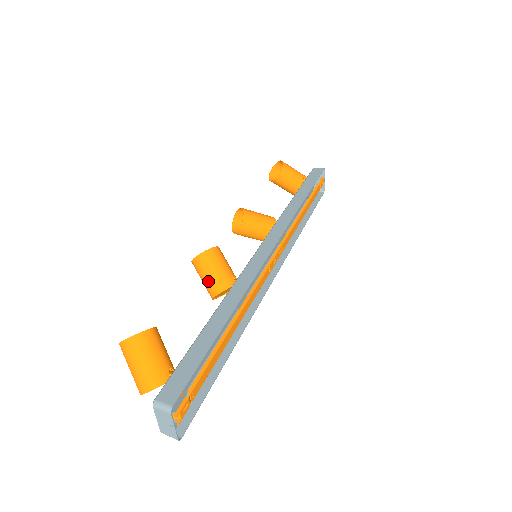
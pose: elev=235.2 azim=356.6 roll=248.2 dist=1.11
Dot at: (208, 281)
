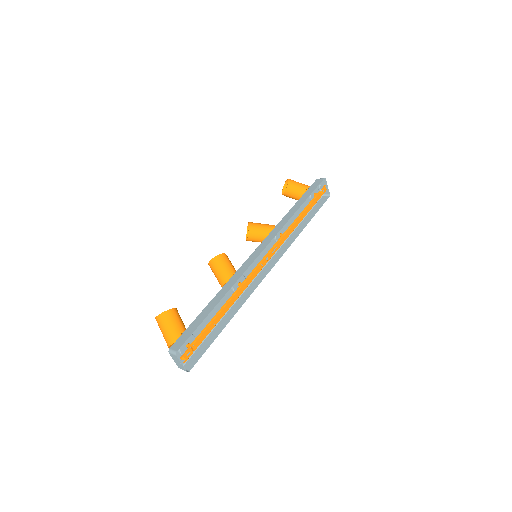
Dot at: (217, 277)
